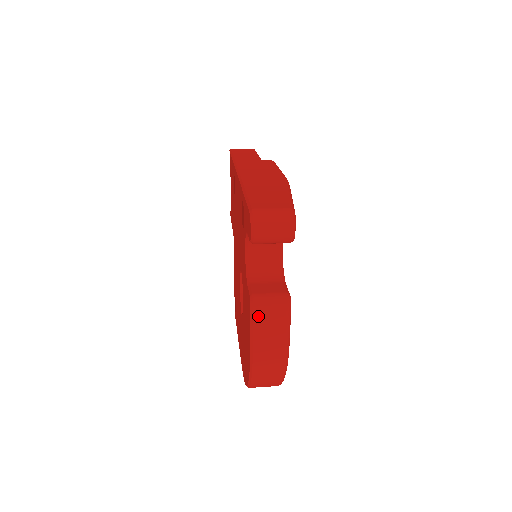
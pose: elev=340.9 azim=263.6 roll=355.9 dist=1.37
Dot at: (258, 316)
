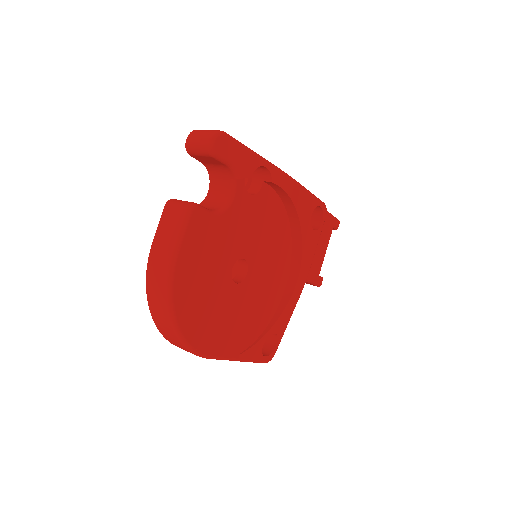
Dot at: (165, 213)
